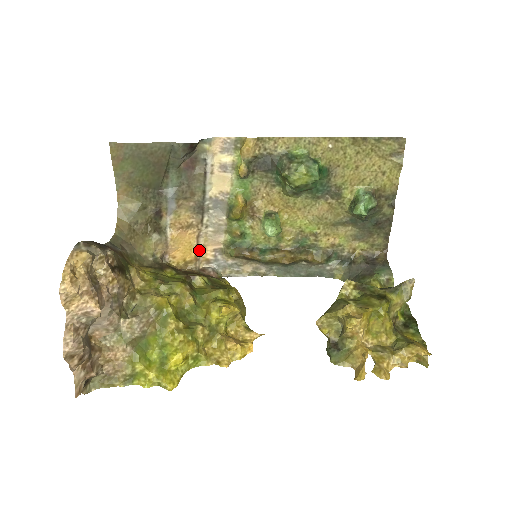
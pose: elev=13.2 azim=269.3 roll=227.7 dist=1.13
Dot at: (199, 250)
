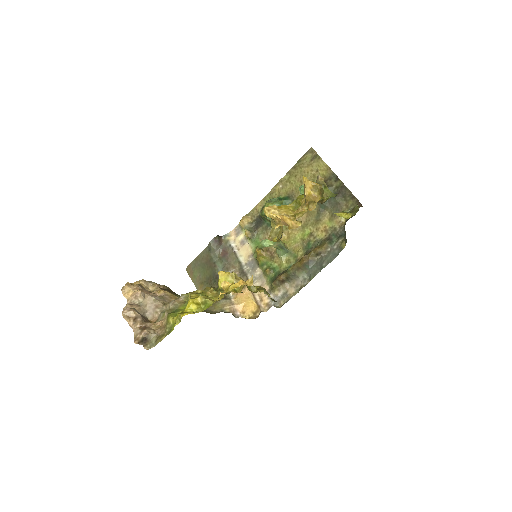
Dot at: (258, 300)
